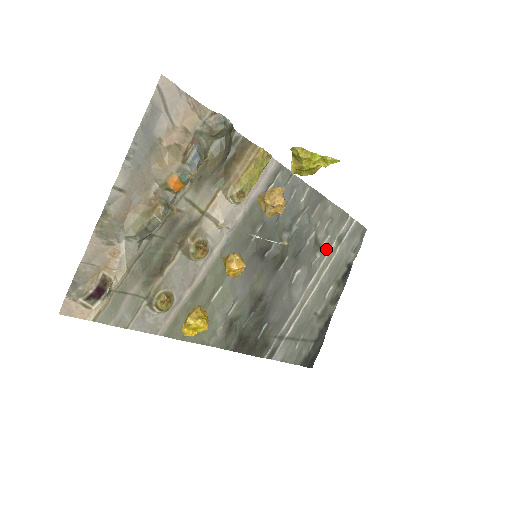
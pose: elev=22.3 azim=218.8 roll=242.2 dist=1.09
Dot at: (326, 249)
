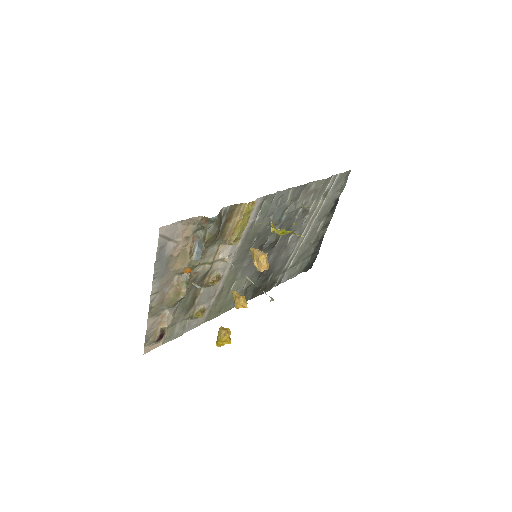
Dot at: (313, 209)
